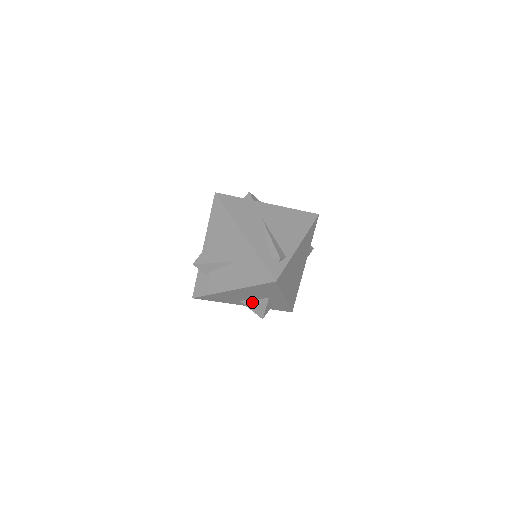
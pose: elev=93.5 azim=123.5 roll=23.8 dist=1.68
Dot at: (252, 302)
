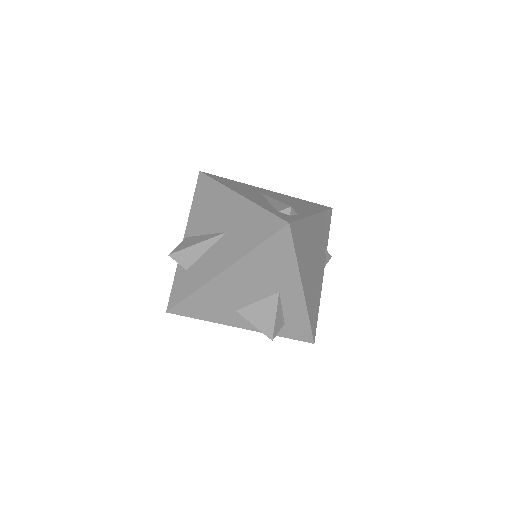
Dot at: (255, 308)
